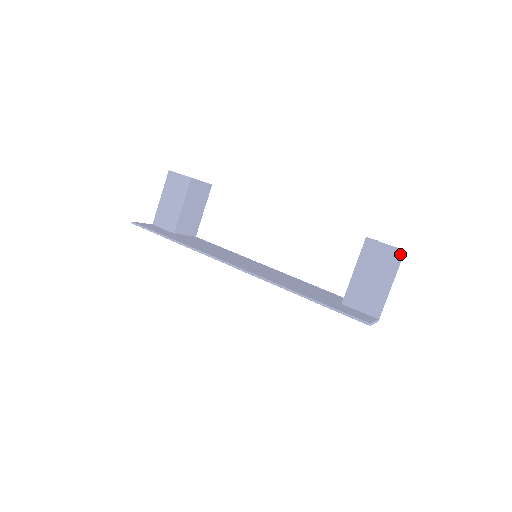
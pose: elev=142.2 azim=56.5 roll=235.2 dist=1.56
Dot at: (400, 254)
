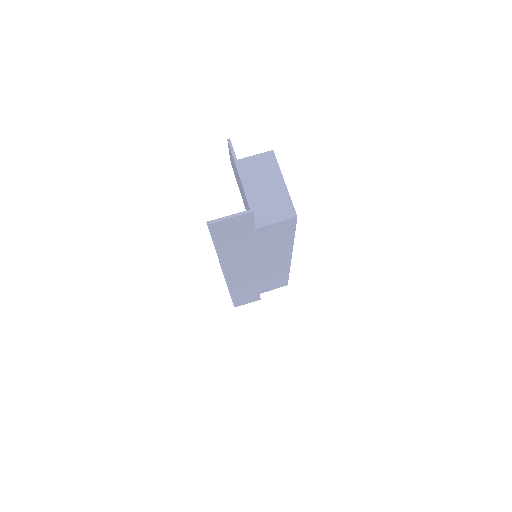
Dot at: (229, 146)
